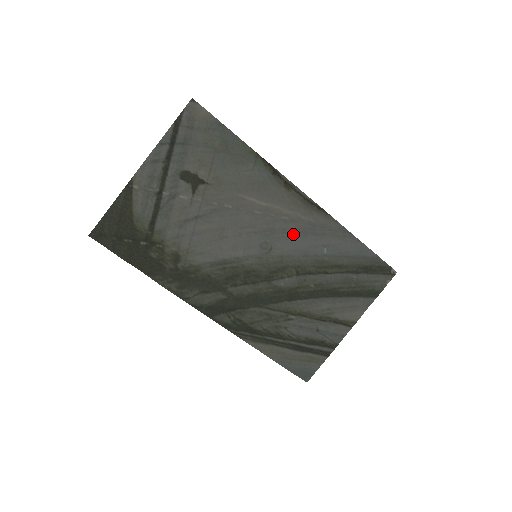
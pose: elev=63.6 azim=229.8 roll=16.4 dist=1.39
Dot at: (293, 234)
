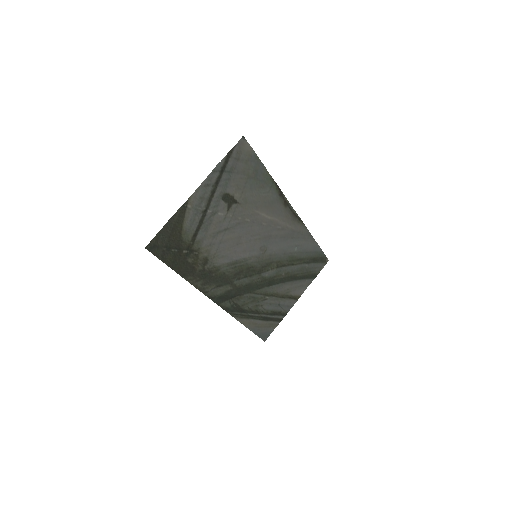
Dot at: (281, 238)
